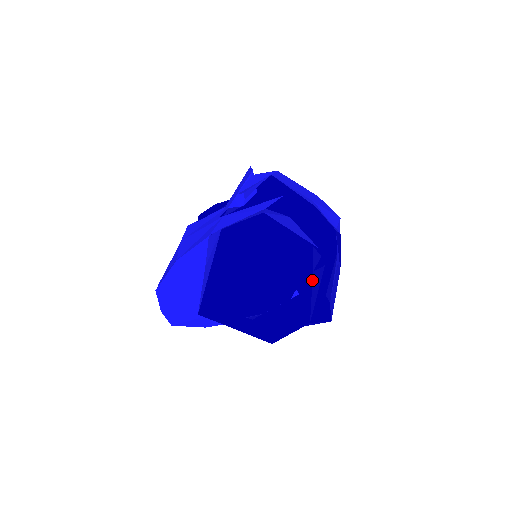
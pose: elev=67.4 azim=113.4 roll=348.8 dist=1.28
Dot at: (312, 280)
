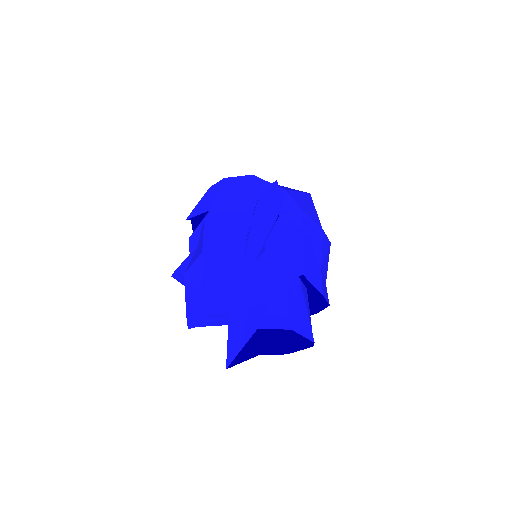
Dot at: occluded
